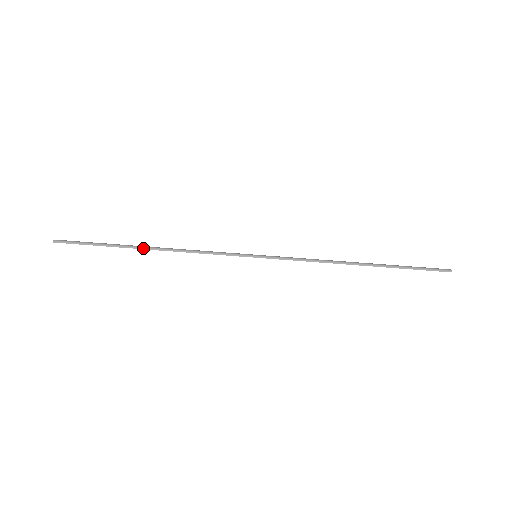
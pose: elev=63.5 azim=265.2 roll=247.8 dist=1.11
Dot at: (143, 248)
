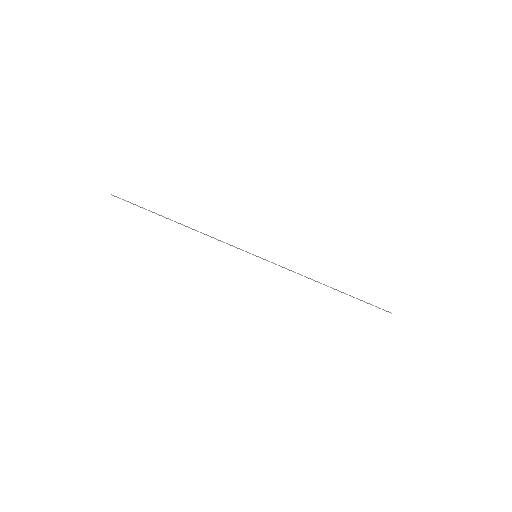
Dot at: (176, 222)
